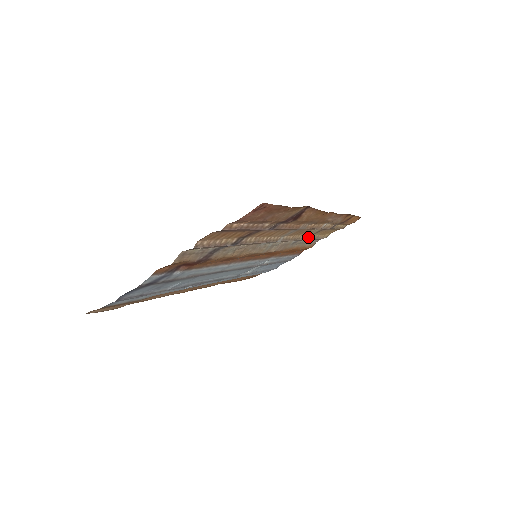
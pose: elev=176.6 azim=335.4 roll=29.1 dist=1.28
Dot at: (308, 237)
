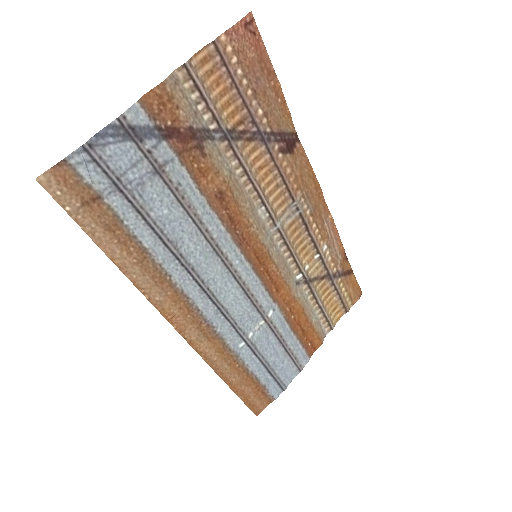
Dot at: (311, 281)
